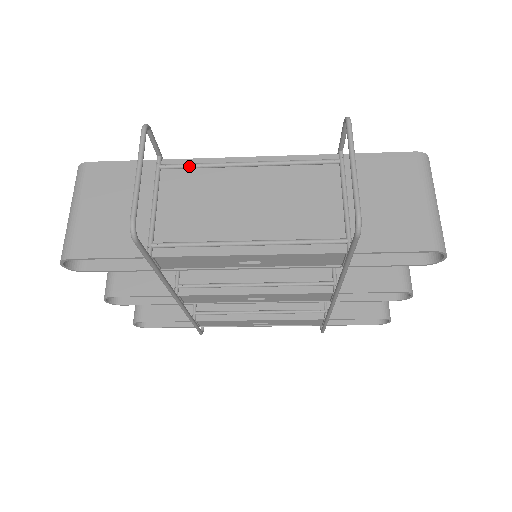
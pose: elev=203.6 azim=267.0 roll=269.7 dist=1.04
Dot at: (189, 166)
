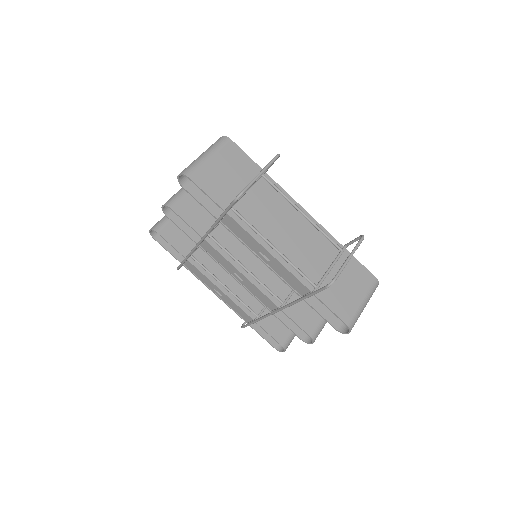
Dot at: (276, 188)
